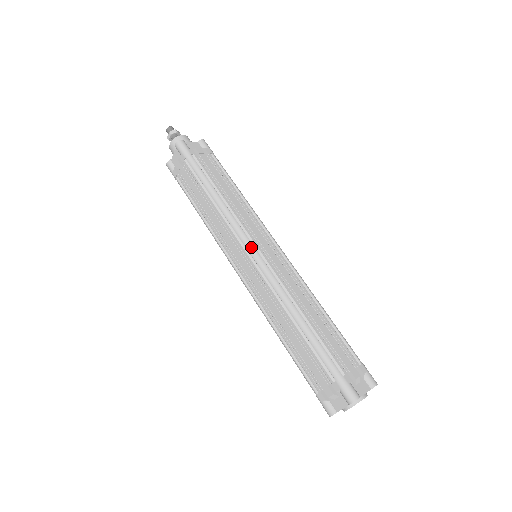
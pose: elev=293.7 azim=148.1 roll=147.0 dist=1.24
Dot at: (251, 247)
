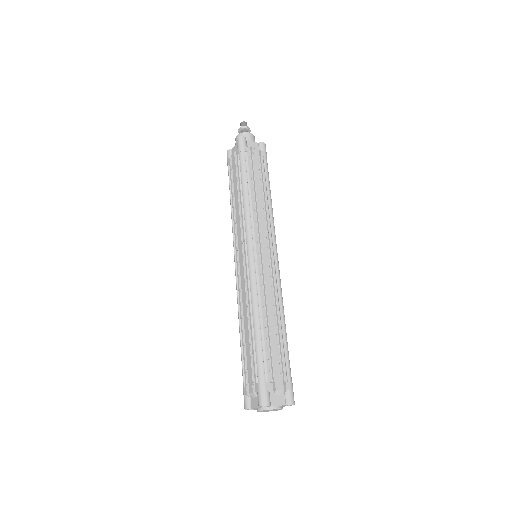
Dot at: (250, 247)
